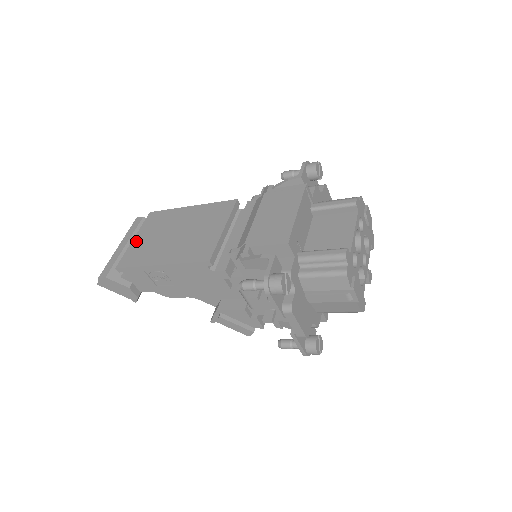
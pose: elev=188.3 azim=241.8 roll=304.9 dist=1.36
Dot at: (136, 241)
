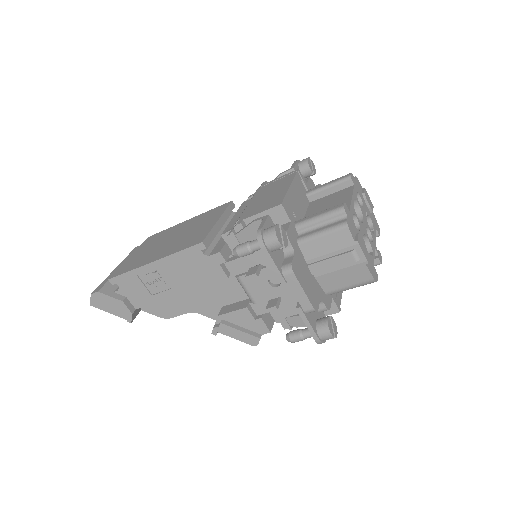
Dot at: (132, 257)
